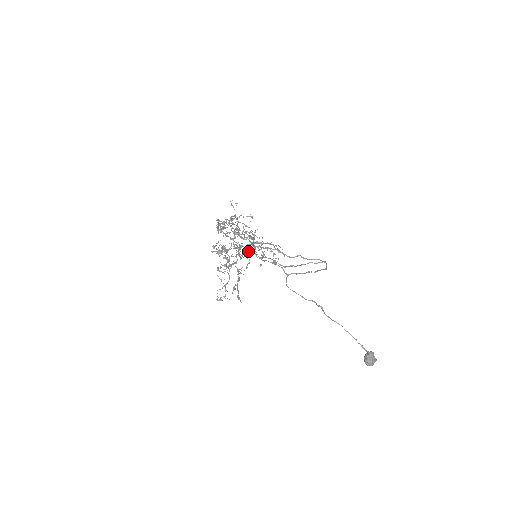
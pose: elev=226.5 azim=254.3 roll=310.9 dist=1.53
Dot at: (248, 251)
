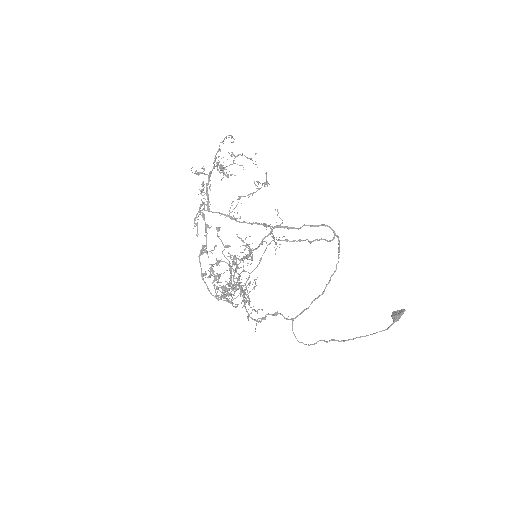
Dot at: occluded
